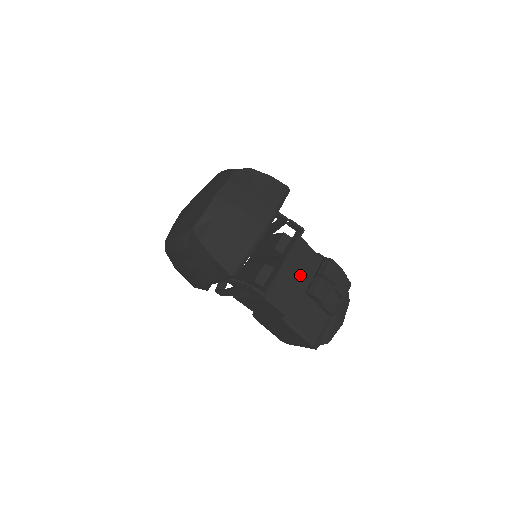
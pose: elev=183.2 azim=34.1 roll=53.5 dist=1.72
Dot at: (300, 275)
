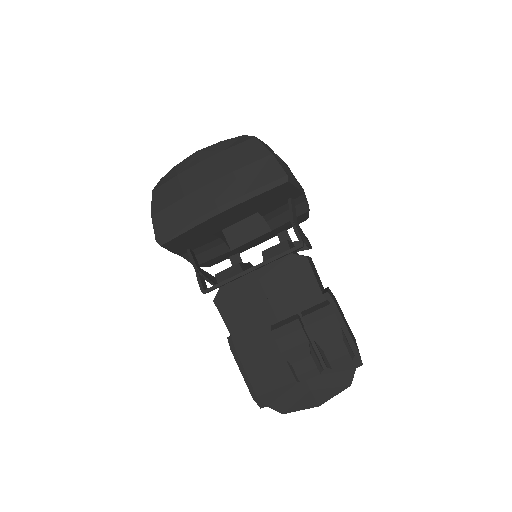
Dot at: (276, 301)
